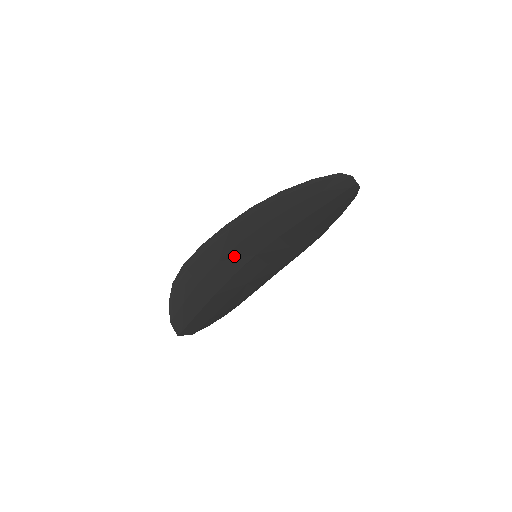
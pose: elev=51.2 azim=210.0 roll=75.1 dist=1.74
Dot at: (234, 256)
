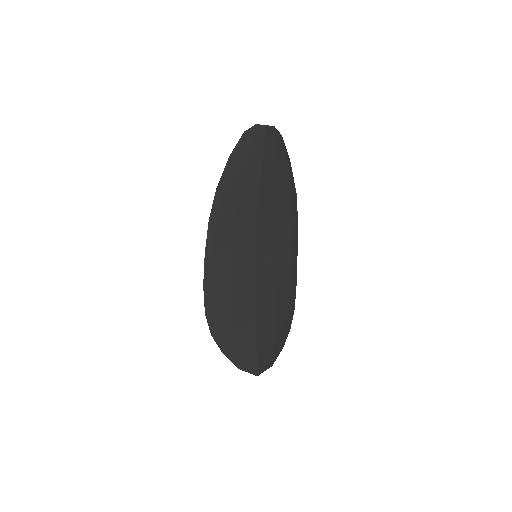
Dot at: (238, 272)
